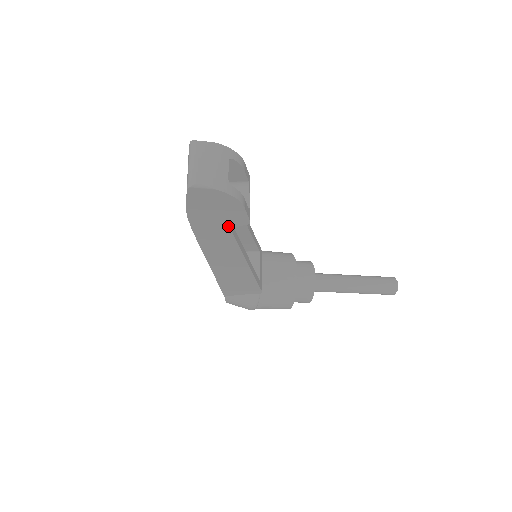
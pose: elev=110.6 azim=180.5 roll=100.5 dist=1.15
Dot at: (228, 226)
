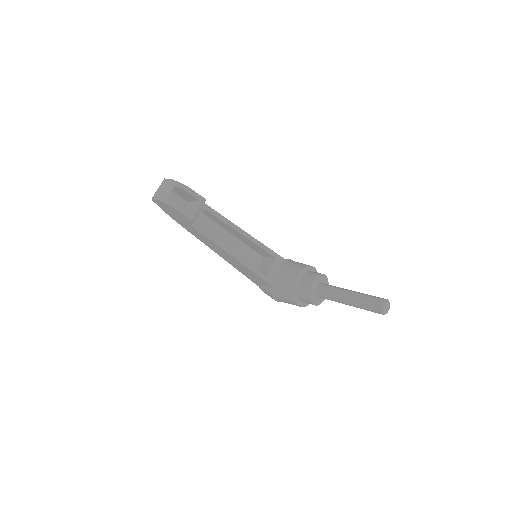
Dot at: (189, 224)
